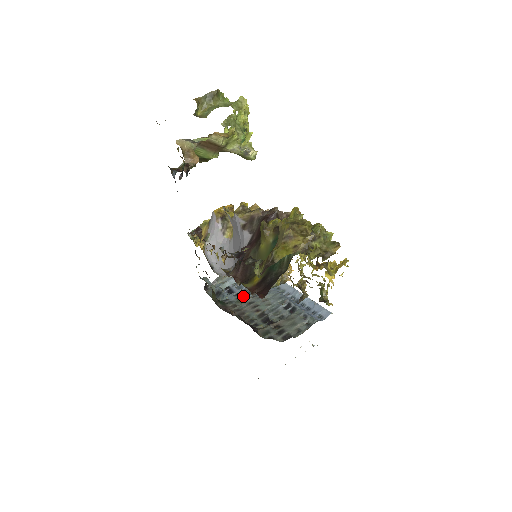
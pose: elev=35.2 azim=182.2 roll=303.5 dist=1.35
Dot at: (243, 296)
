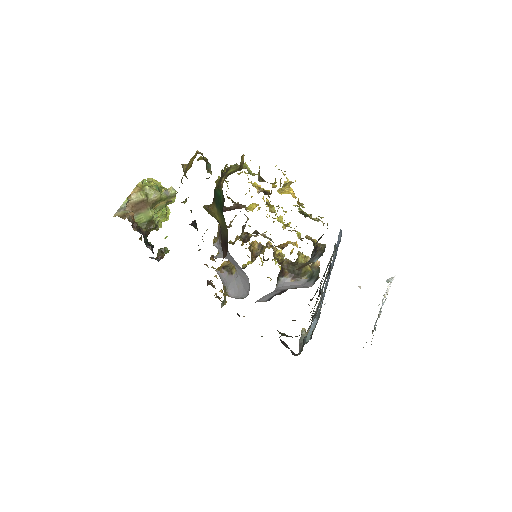
Dot at: occluded
